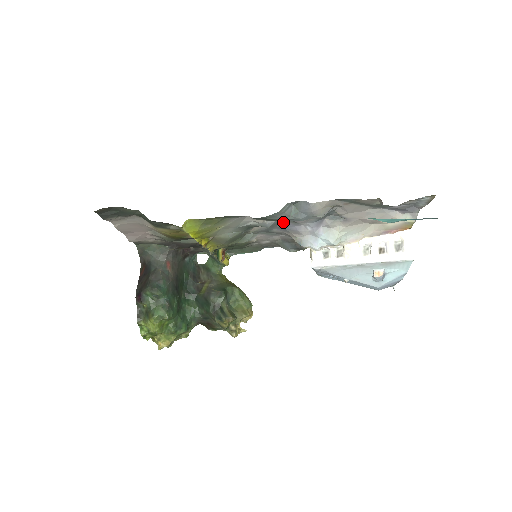
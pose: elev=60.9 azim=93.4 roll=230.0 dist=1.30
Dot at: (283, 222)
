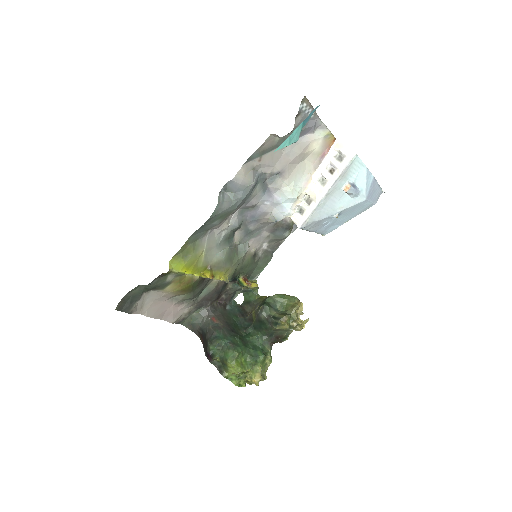
Dot at: (246, 215)
